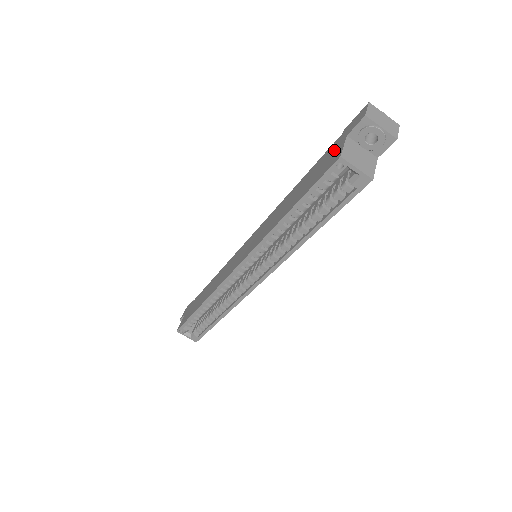
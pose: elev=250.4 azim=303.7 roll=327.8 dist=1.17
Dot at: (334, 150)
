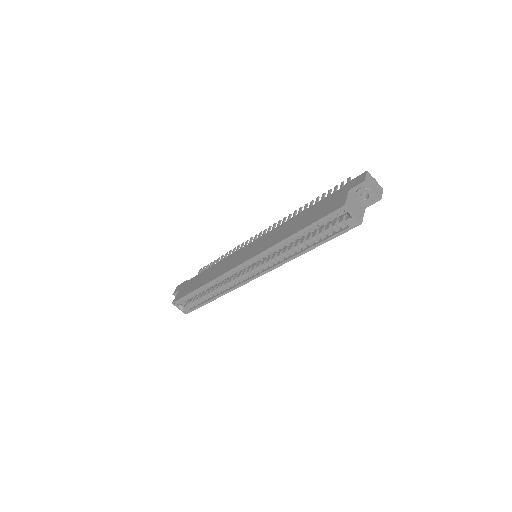
Dot at: (338, 197)
